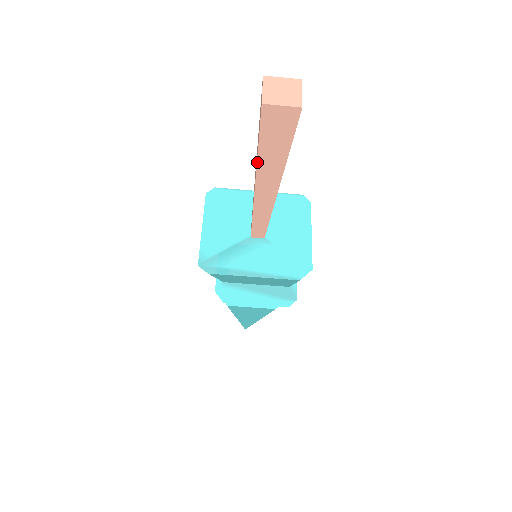
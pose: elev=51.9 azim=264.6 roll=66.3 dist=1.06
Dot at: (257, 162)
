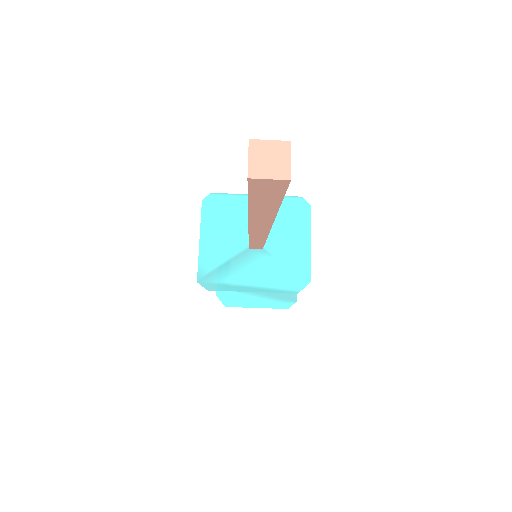
Dot at: (248, 210)
